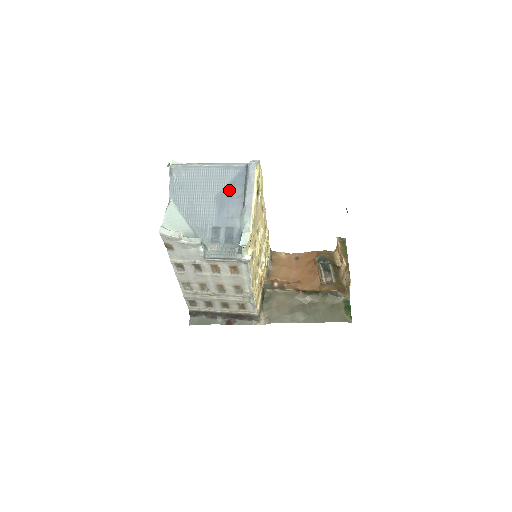
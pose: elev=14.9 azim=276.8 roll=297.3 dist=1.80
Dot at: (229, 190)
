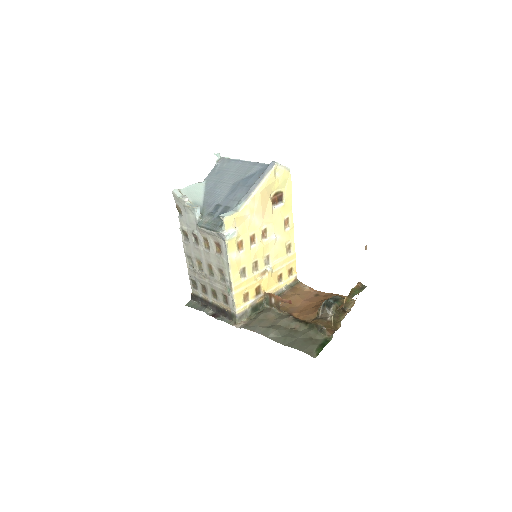
Dot at: (246, 180)
